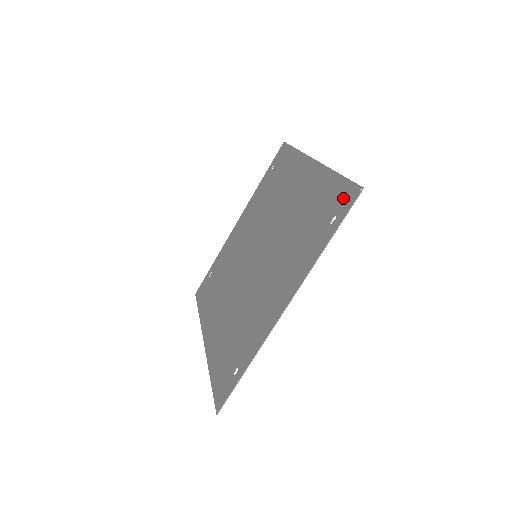
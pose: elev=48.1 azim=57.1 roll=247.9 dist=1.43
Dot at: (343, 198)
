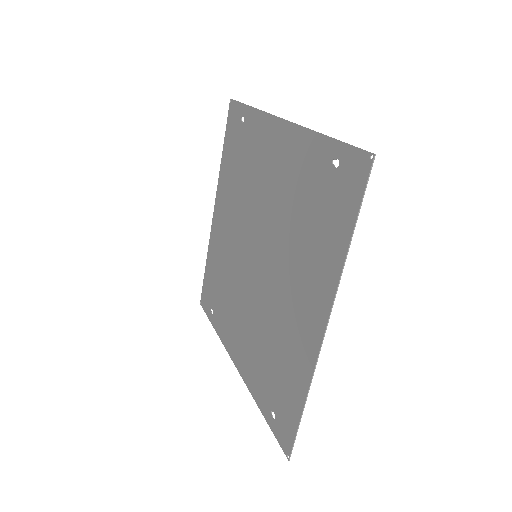
Dot at: (284, 428)
